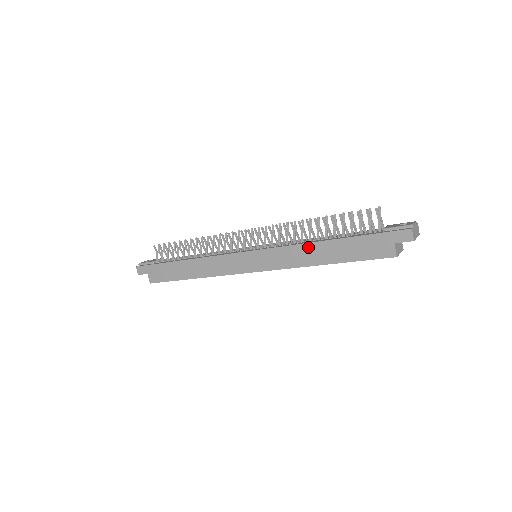
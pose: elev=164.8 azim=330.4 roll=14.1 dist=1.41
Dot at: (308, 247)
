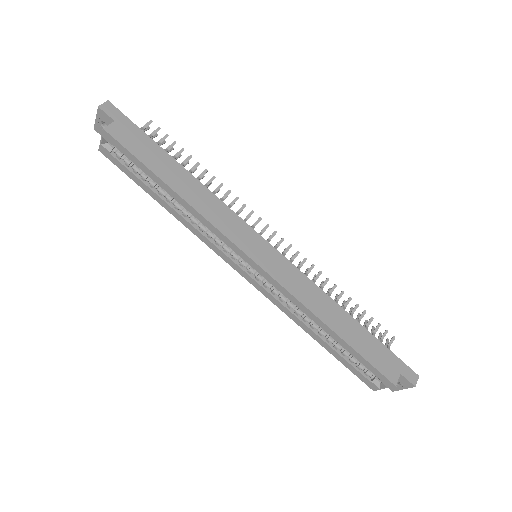
Dot at: (330, 302)
